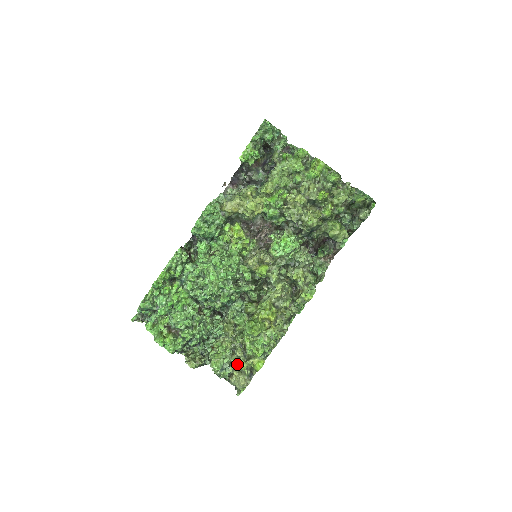
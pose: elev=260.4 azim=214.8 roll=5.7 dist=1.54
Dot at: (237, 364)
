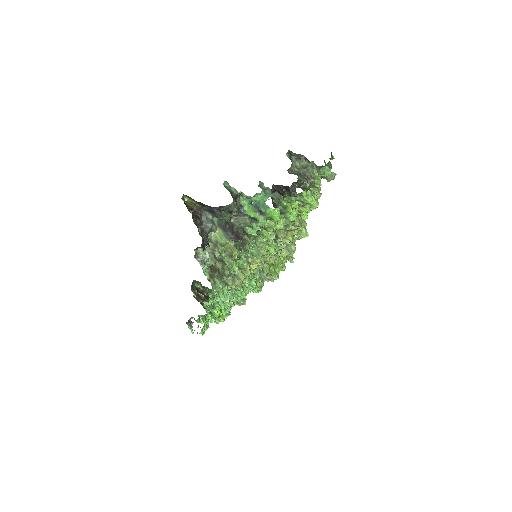
Dot at: occluded
